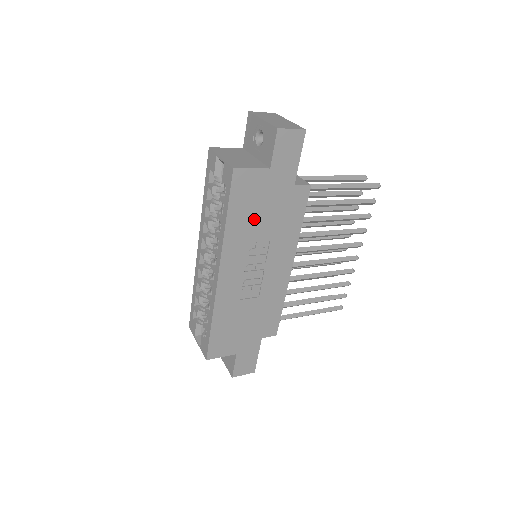
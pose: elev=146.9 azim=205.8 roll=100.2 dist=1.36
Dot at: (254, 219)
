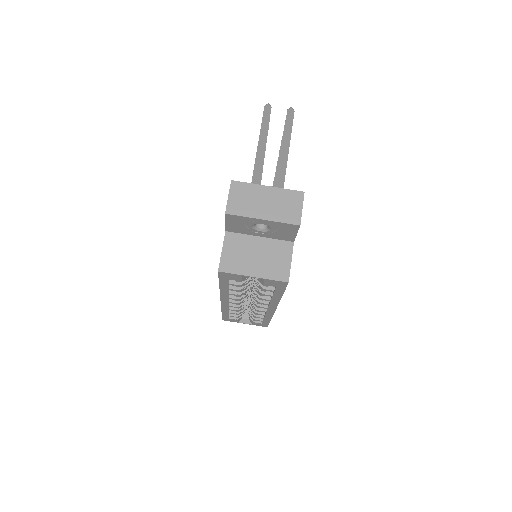
Dot at: occluded
